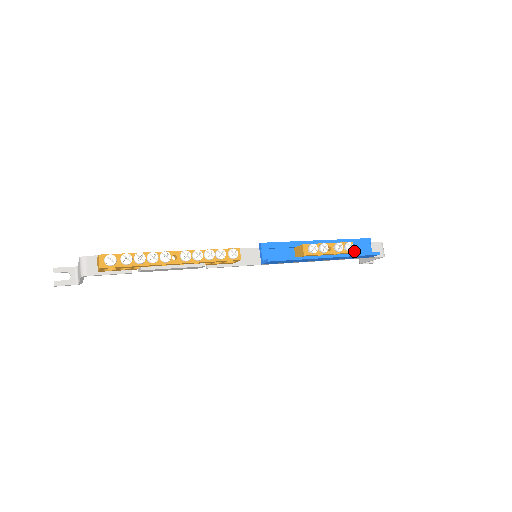
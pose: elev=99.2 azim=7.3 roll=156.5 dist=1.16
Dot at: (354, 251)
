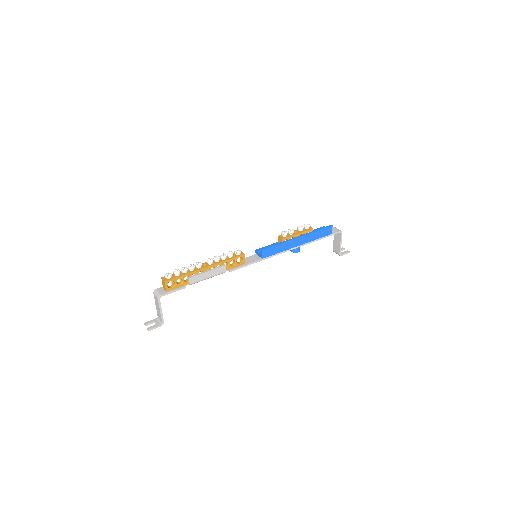
Dot at: occluded
